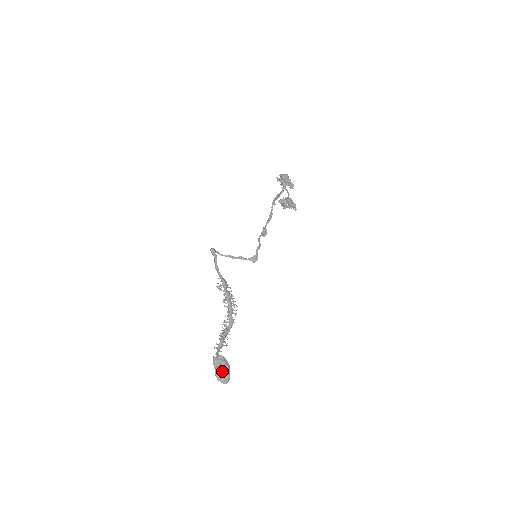
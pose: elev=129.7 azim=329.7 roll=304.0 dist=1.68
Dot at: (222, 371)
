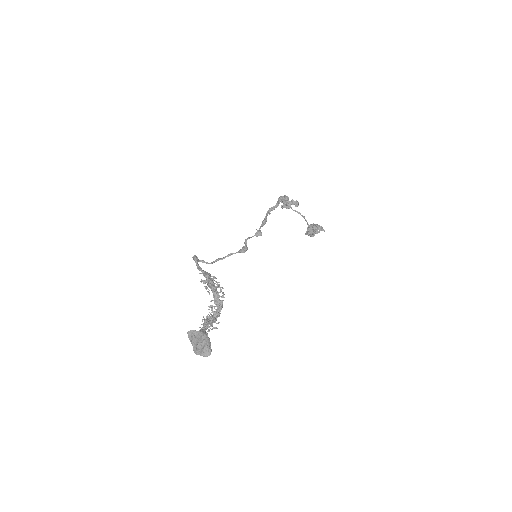
Dot at: (198, 341)
